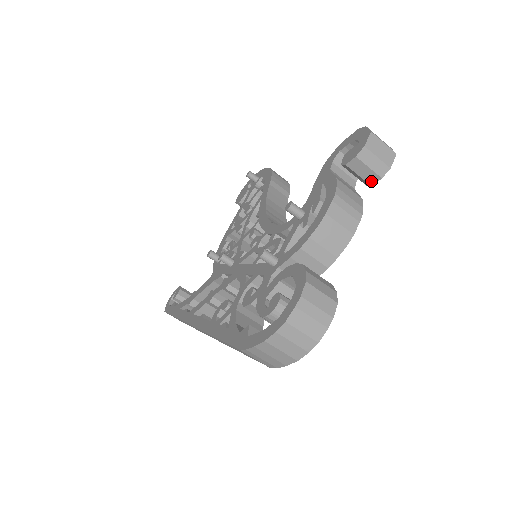
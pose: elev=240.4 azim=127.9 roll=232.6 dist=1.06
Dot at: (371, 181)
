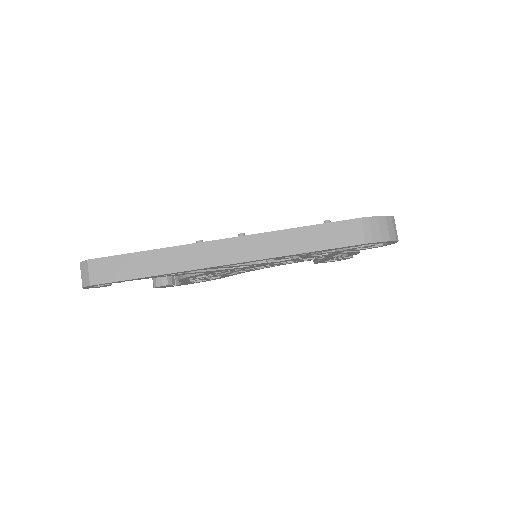
Dot at: occluded
